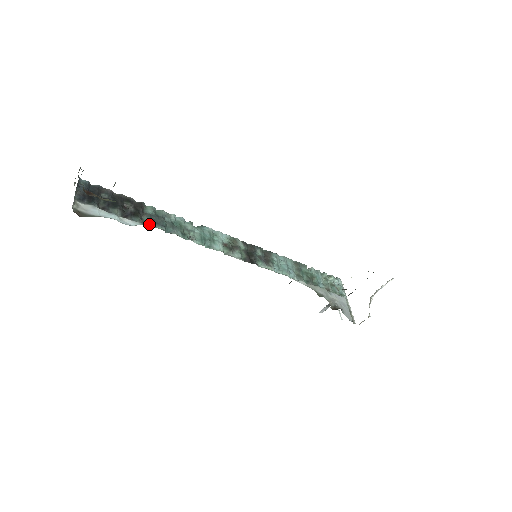
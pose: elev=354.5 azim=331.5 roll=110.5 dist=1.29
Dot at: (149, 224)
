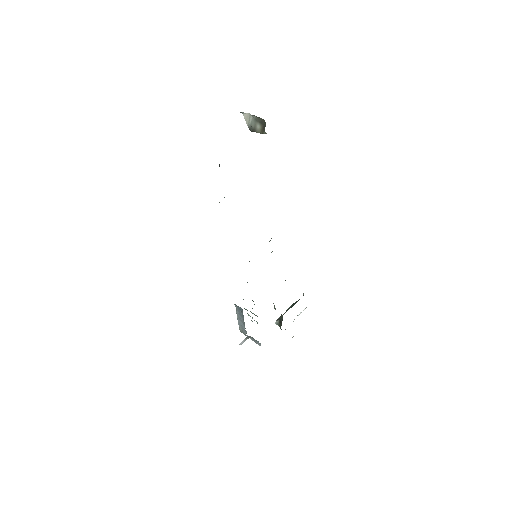
Dot at: occluded
